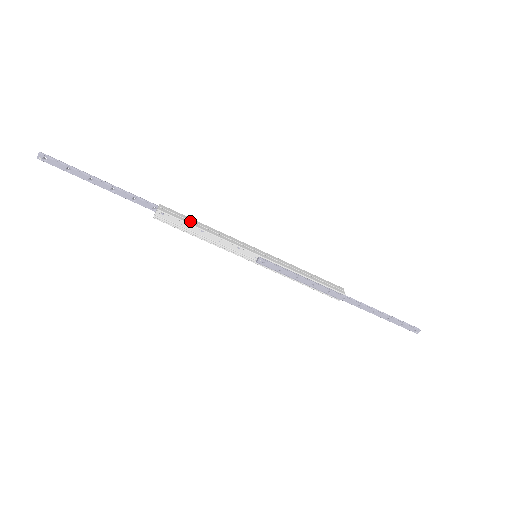
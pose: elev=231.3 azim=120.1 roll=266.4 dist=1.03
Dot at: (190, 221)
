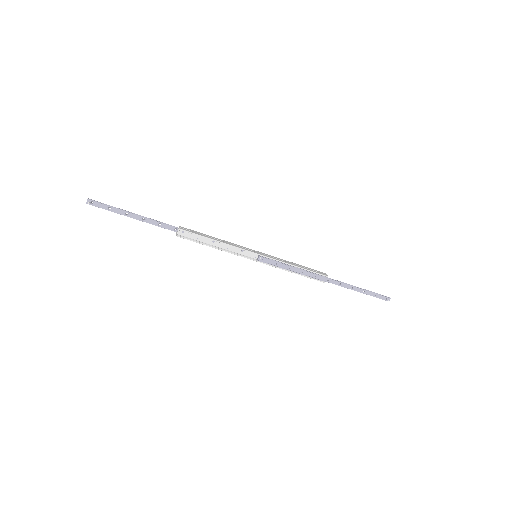
Dot at: (204, 235)
